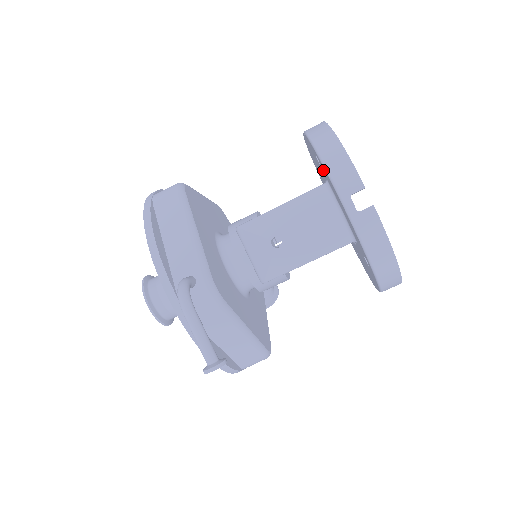
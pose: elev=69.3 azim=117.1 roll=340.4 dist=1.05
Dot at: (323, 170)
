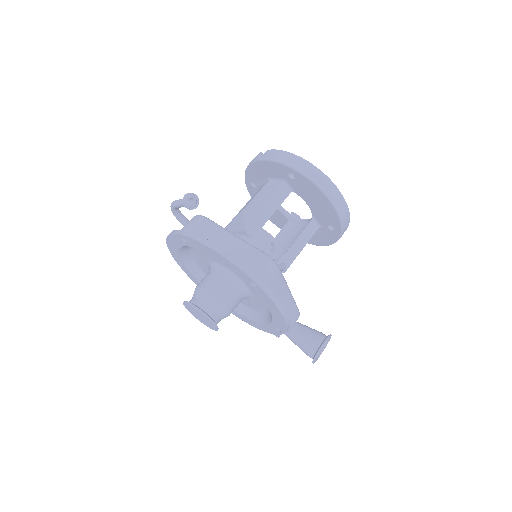
Dot at: (254, 181)
